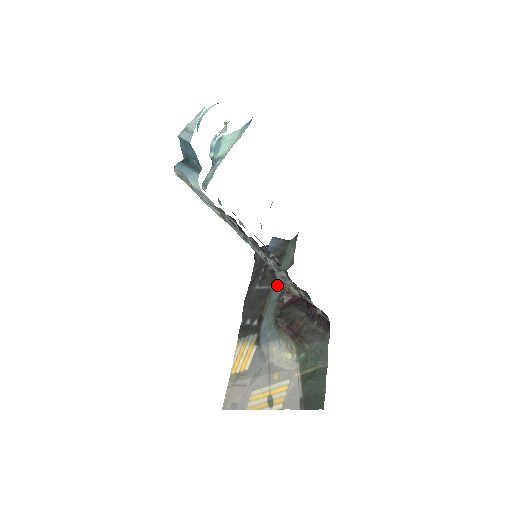
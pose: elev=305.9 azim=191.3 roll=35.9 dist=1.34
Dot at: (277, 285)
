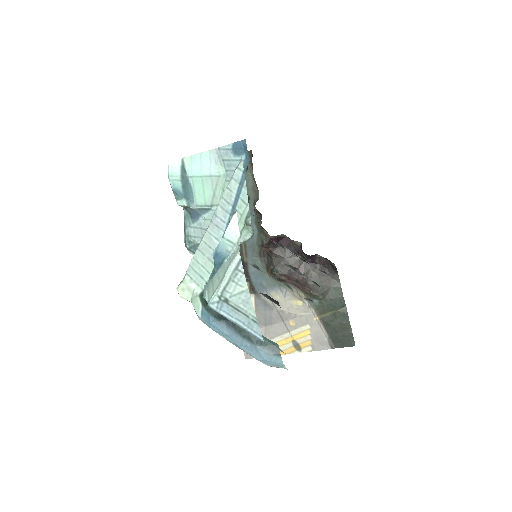
Dot at: occluded
